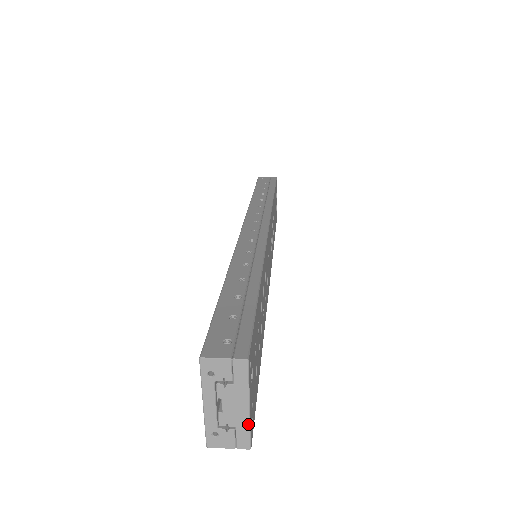
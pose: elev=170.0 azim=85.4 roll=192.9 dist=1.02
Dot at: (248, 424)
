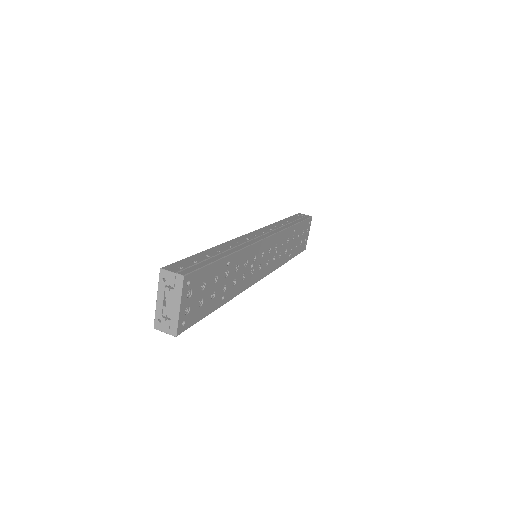
Dot at: (177, 319)
